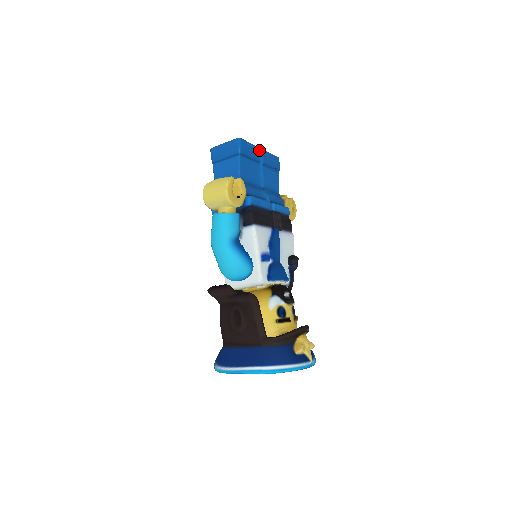
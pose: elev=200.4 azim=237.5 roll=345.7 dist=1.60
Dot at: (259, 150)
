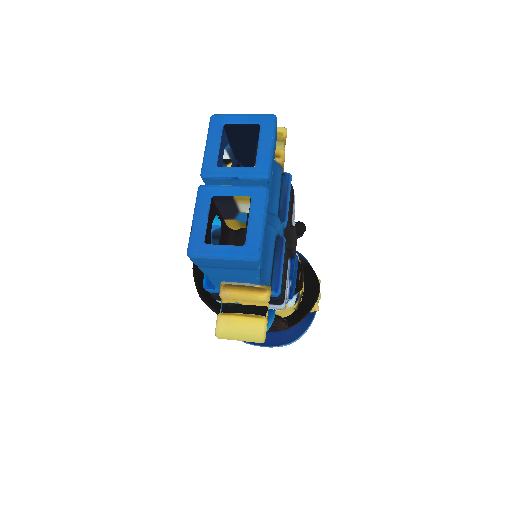
Dot at: (268, 193)
